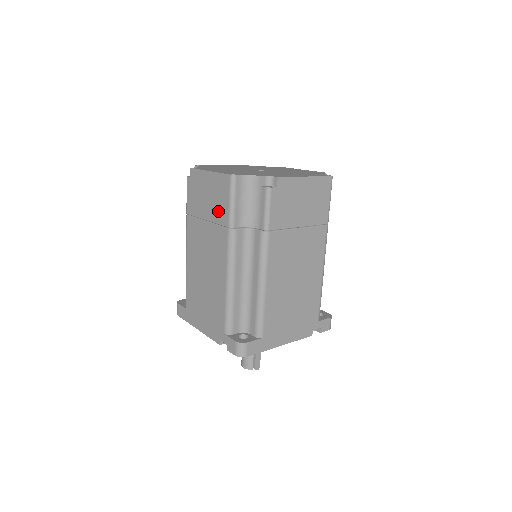
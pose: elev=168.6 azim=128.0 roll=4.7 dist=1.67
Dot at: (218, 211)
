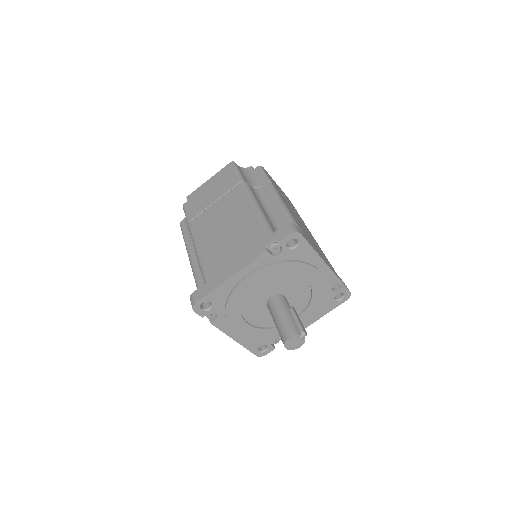
Dot at: (226, 185)
